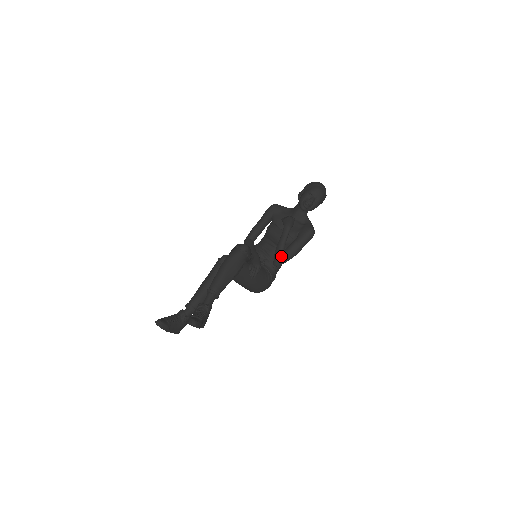
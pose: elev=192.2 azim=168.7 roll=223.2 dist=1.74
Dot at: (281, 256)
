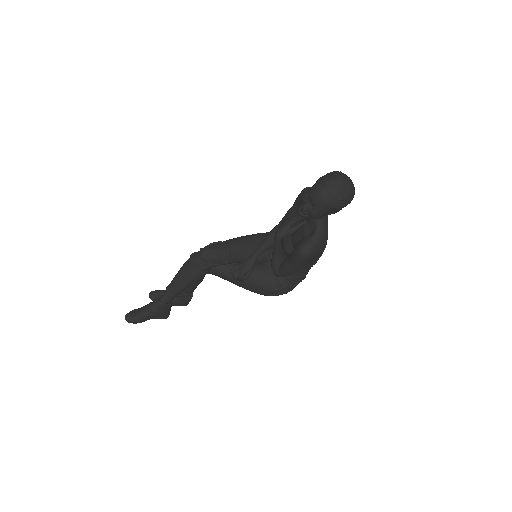
Dot at: (273, 268)
